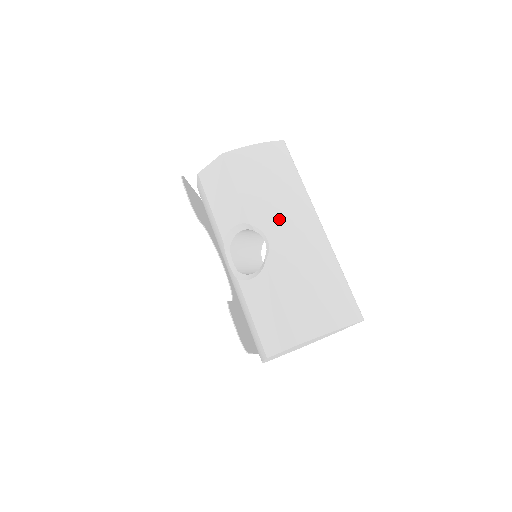
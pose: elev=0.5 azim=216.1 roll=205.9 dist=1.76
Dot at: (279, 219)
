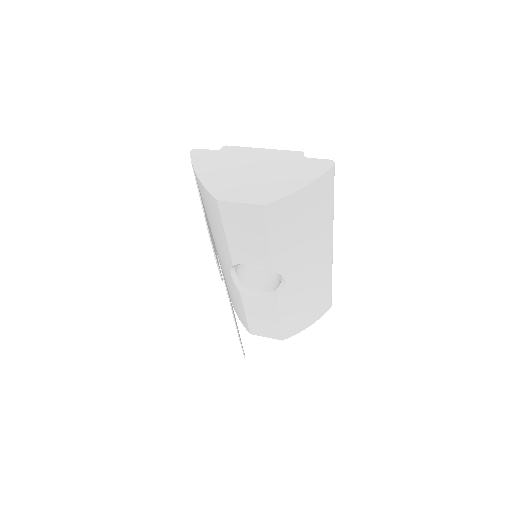
Dot at: (301, 262)
